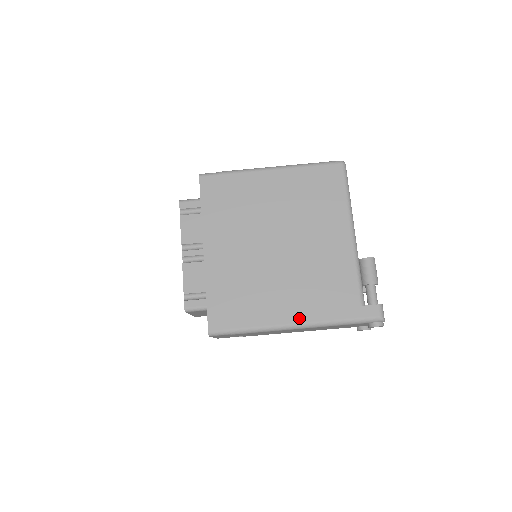
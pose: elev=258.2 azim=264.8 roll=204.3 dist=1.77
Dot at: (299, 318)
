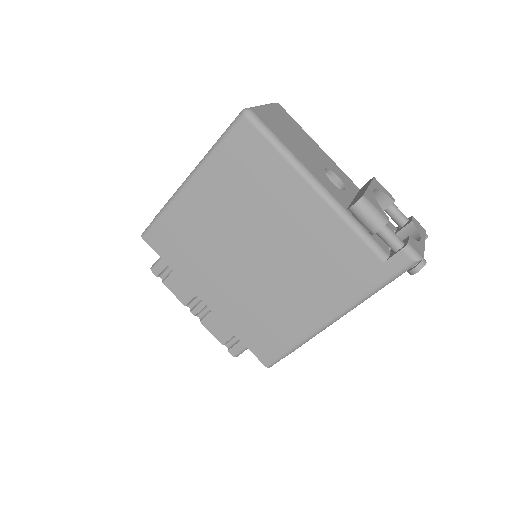
Dot at: (331, 312)
